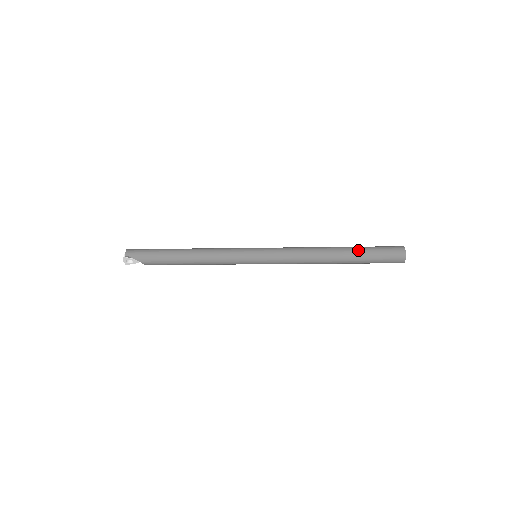
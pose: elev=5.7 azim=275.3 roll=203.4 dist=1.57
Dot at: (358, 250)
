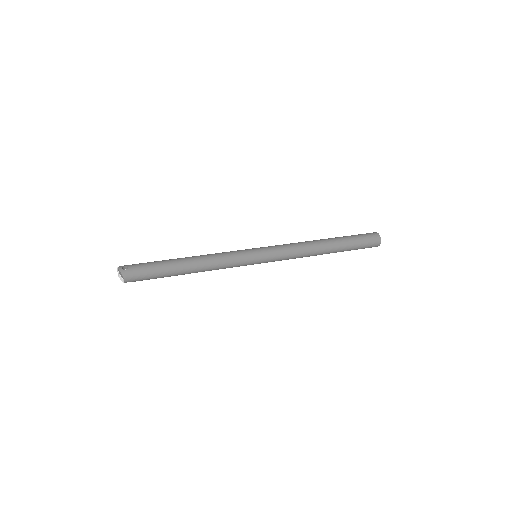
Dot at: (345, 250)
